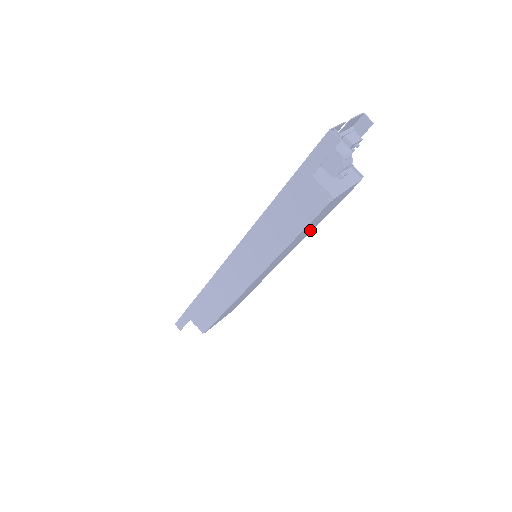
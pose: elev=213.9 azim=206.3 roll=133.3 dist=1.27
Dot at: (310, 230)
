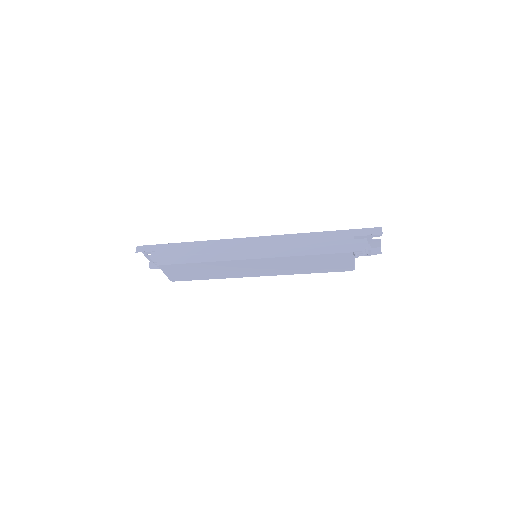
Dot at: (302, 270)
